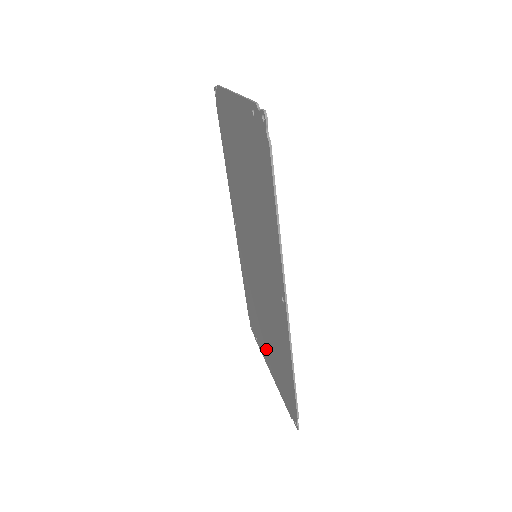
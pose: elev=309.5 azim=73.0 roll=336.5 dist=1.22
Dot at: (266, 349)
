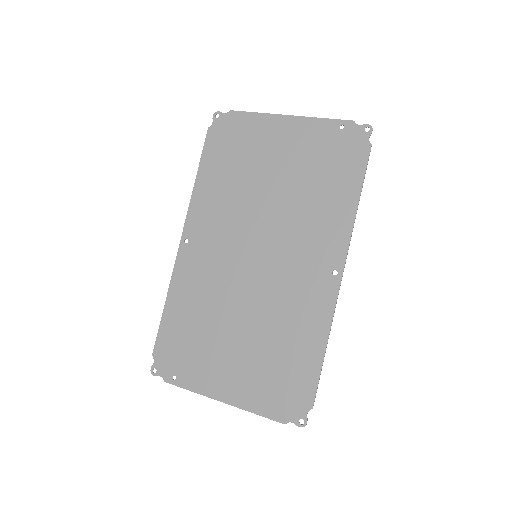
Dot at: (222, 370)
